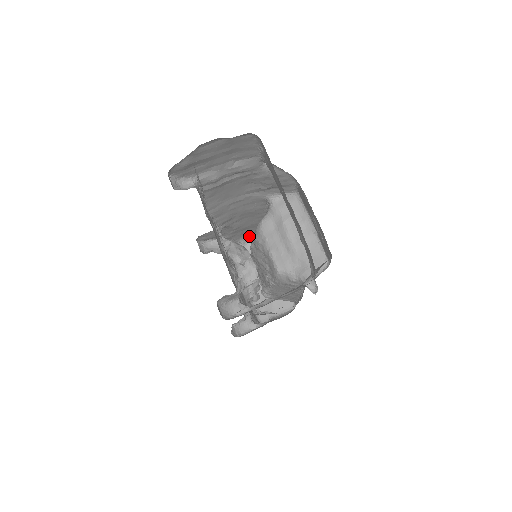
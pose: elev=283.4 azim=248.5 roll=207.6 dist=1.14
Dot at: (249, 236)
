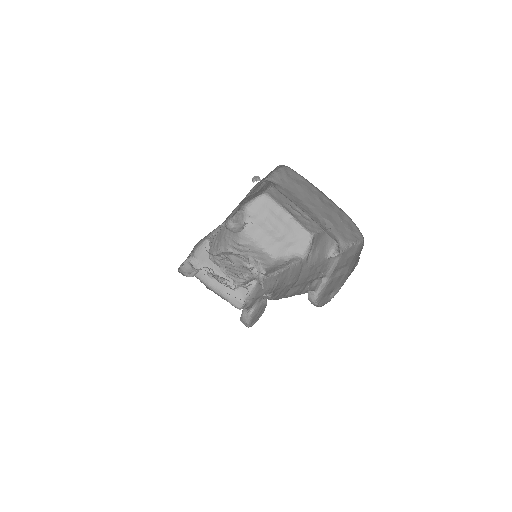
Dot at: (195, 246)
